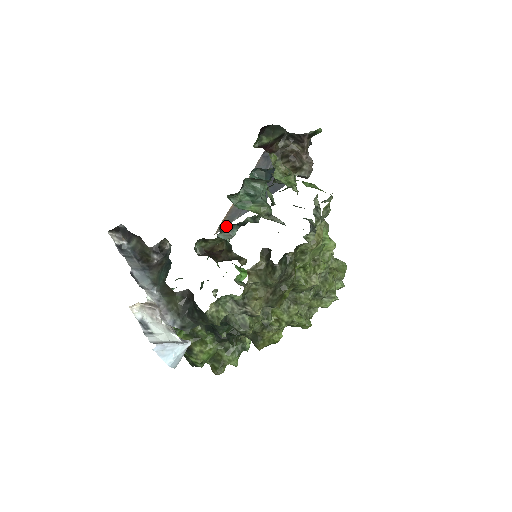
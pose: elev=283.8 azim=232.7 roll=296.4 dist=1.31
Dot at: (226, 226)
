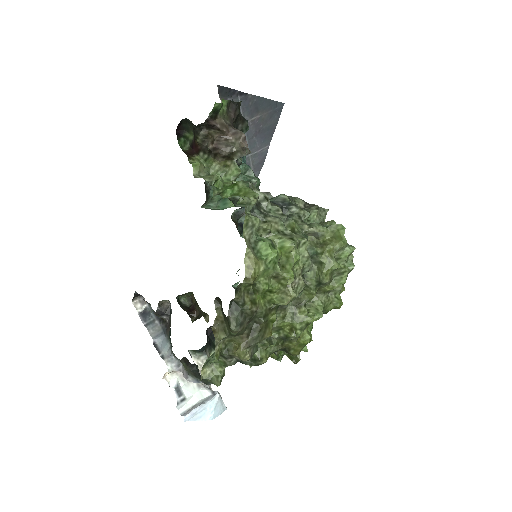
Dot at: (239, 210)
